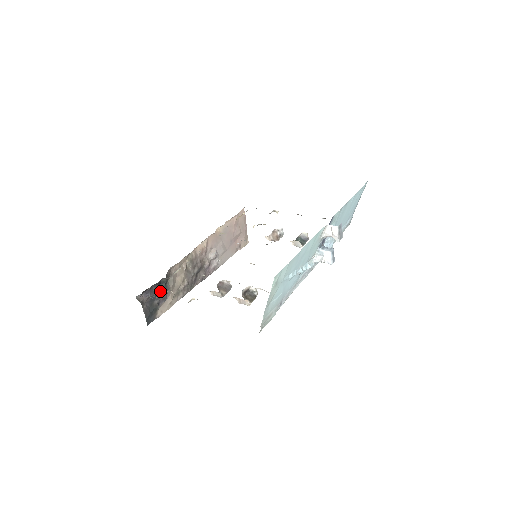
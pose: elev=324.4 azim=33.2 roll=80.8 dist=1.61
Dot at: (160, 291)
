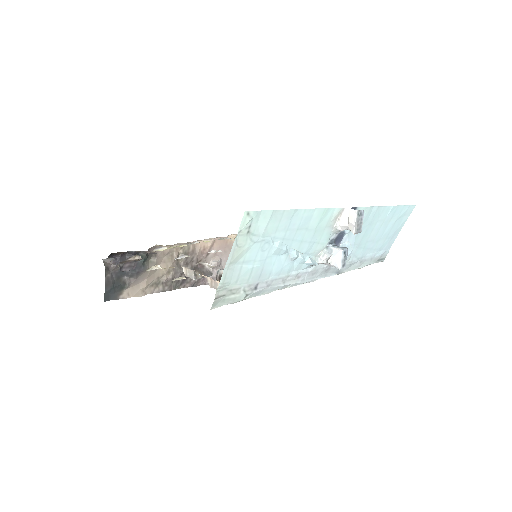
Dot at: occluded
